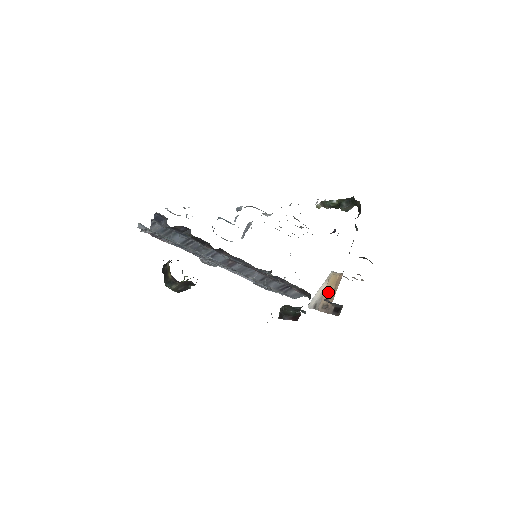
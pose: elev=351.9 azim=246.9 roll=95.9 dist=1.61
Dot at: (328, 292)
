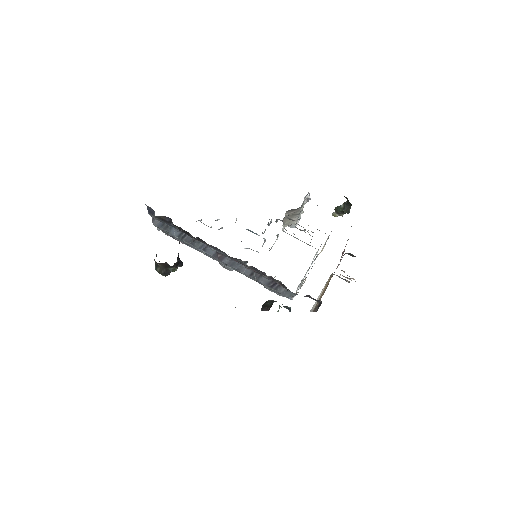
Dot at: (322, 293)
